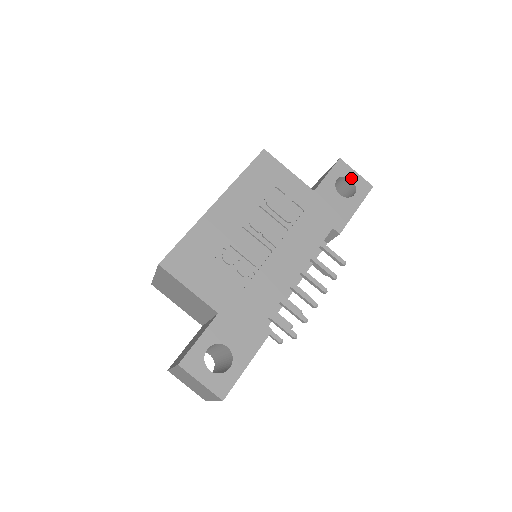
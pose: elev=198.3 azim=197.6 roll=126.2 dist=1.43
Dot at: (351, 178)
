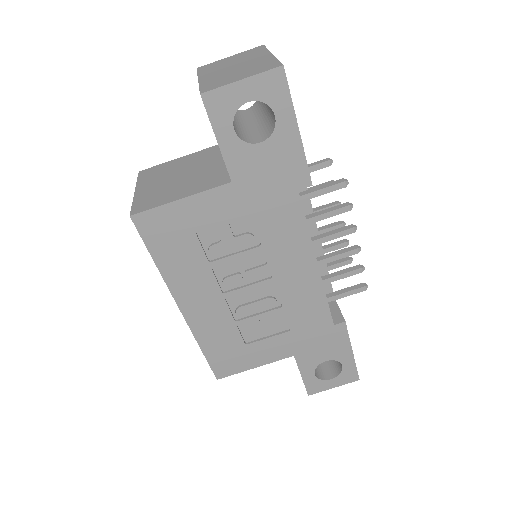
Dot at: (245, 100)
